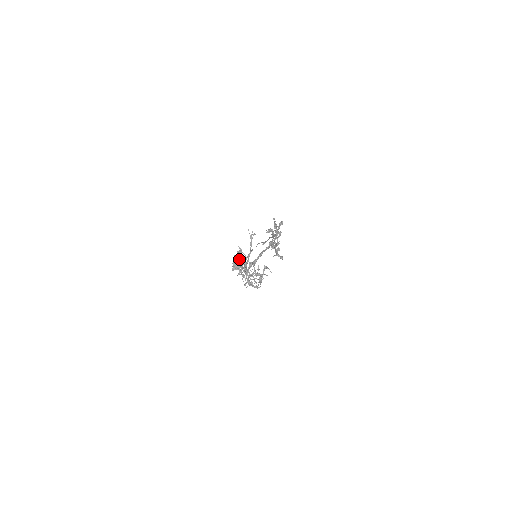
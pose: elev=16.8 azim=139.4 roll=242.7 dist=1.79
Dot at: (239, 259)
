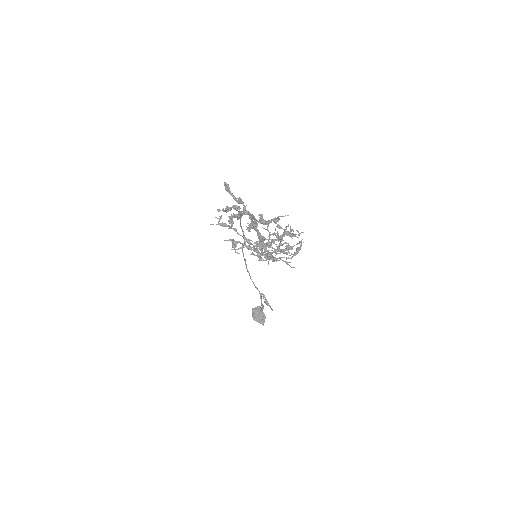
Dot at: (253, 310)
